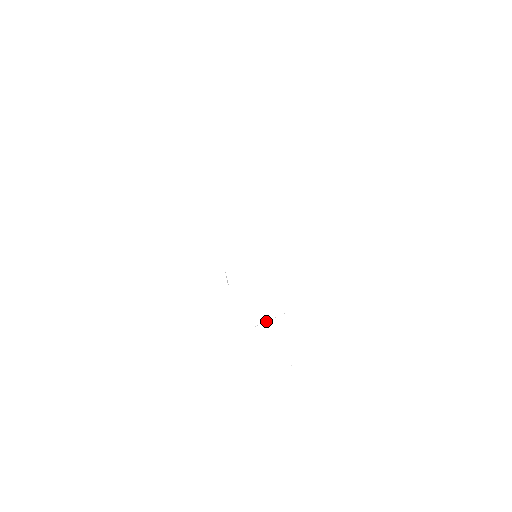
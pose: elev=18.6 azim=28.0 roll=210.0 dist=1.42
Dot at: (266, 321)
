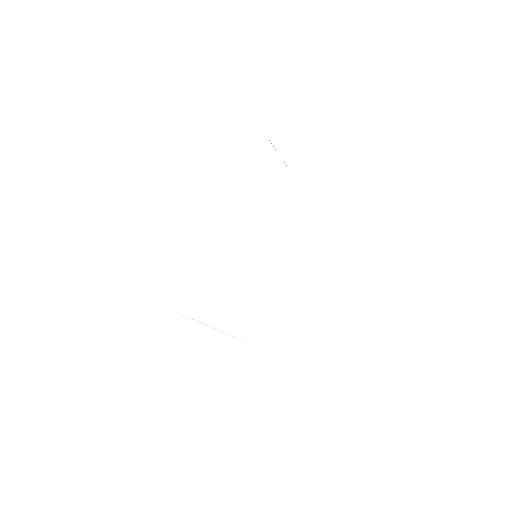
Dot at: occluded
